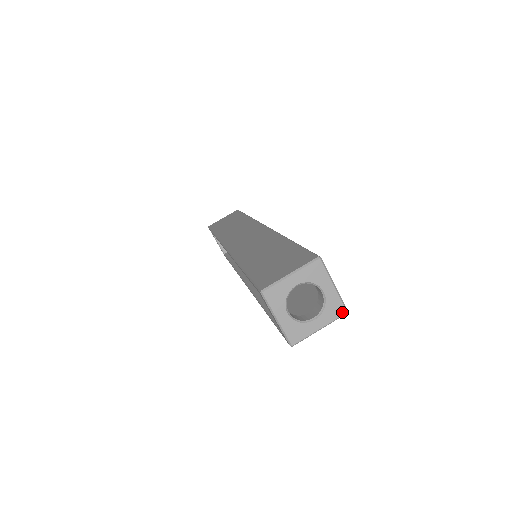
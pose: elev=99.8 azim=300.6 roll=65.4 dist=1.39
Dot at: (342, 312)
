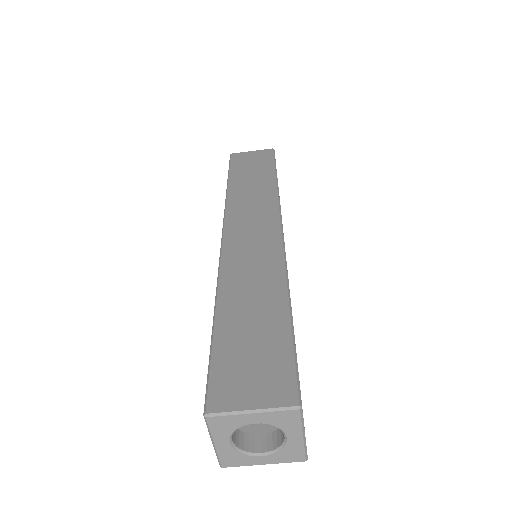
Dot at: (300, 459)
